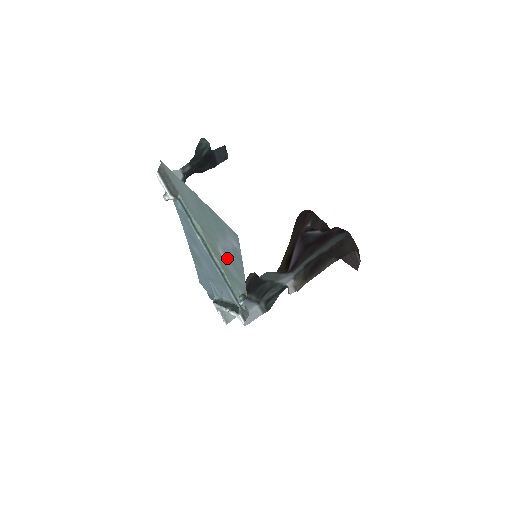
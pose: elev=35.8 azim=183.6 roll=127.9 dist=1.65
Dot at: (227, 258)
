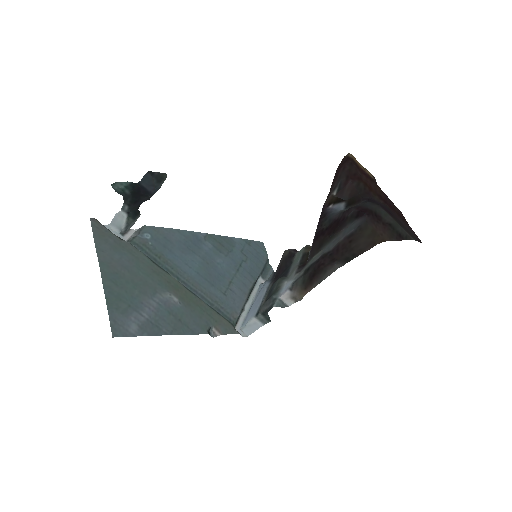
Dot at: (173, 306)
